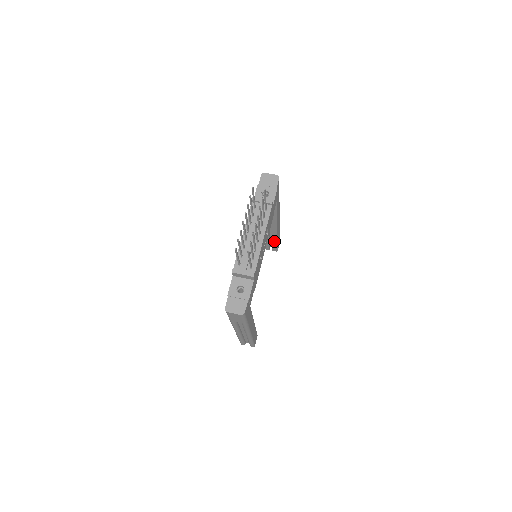
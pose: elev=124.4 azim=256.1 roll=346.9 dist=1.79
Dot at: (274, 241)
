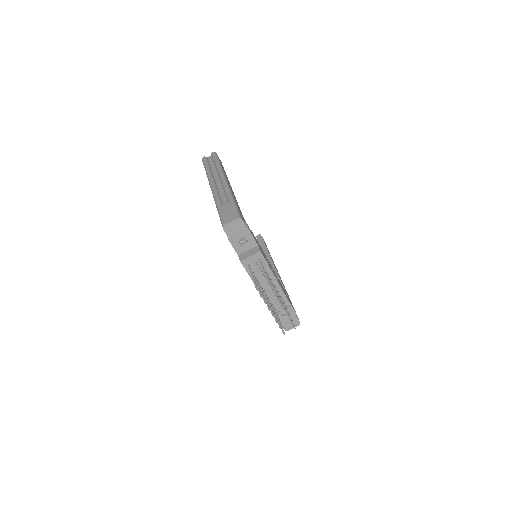
Dot at: occluded
